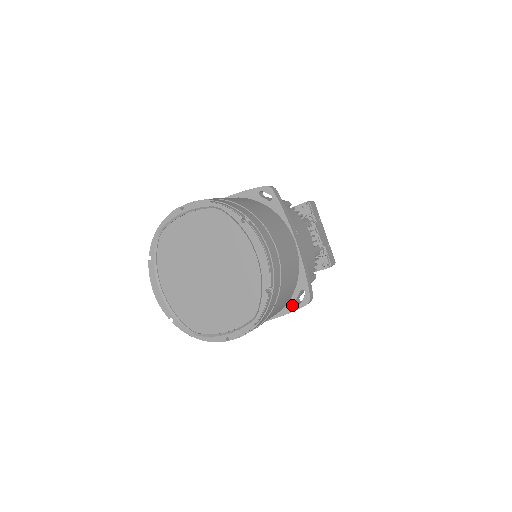
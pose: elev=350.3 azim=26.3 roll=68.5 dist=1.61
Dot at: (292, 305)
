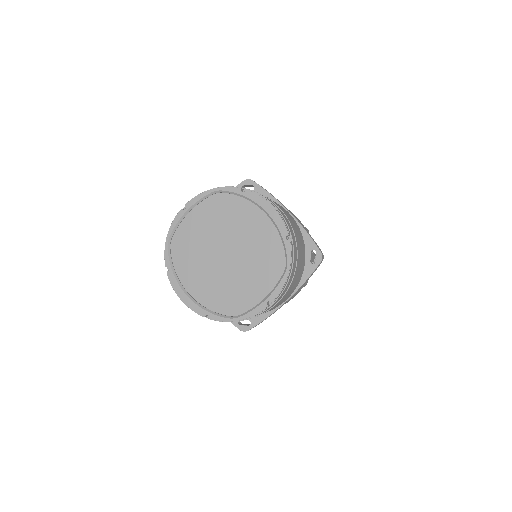
Dot at: (309, 268)
